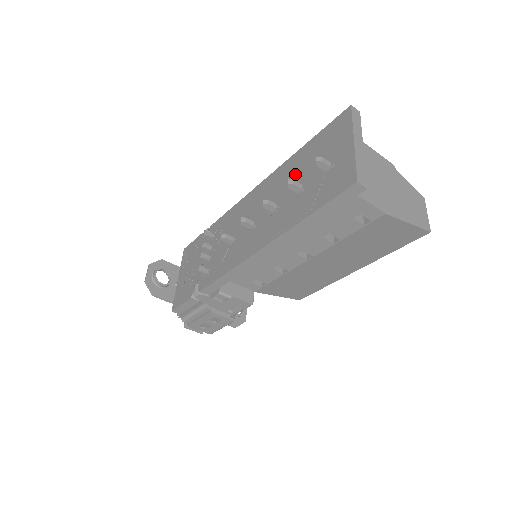
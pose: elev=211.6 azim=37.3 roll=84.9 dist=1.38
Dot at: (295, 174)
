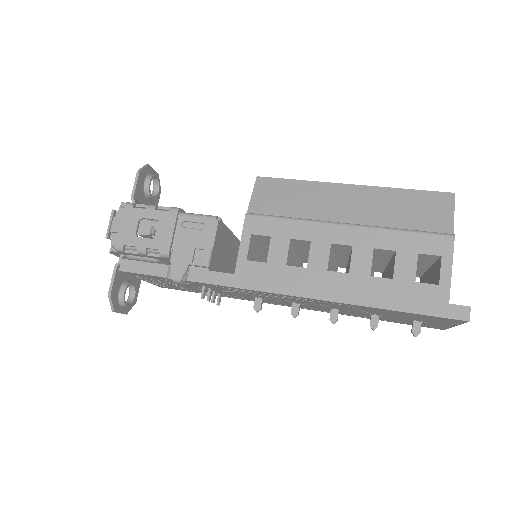
Dot at: (369, 312)
